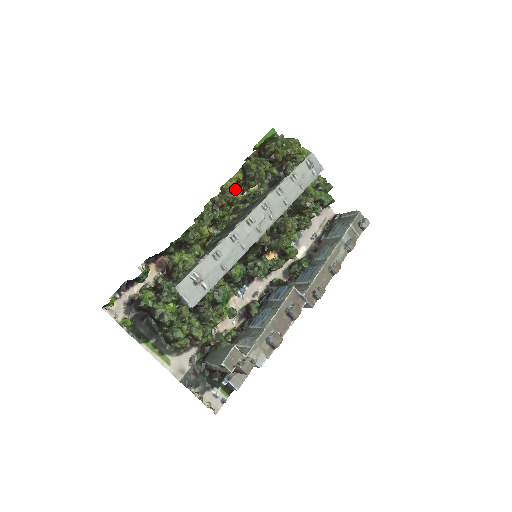
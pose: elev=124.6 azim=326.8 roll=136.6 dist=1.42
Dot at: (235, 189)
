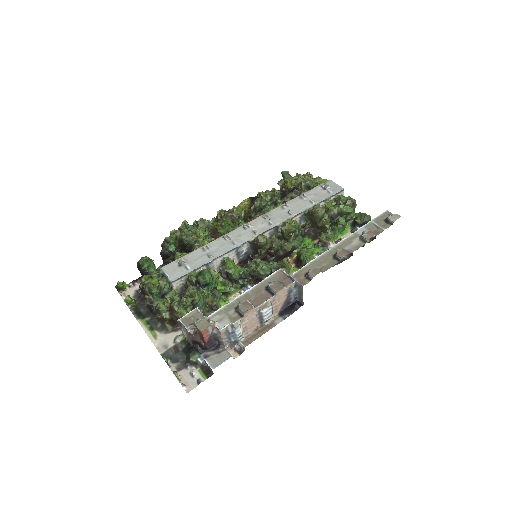
Dot at: occluded
